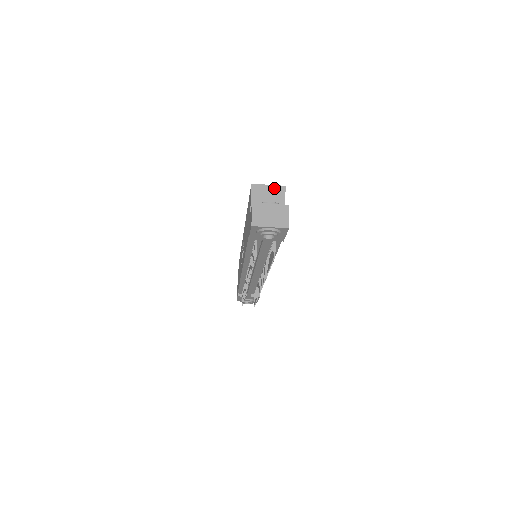
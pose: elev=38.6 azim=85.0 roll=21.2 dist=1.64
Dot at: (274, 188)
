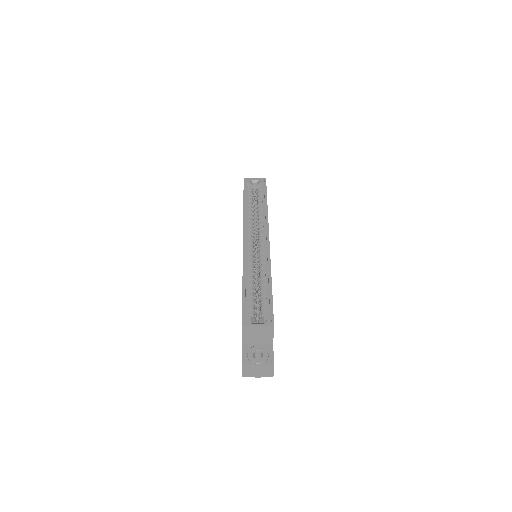
Dot at: (263, 328)
